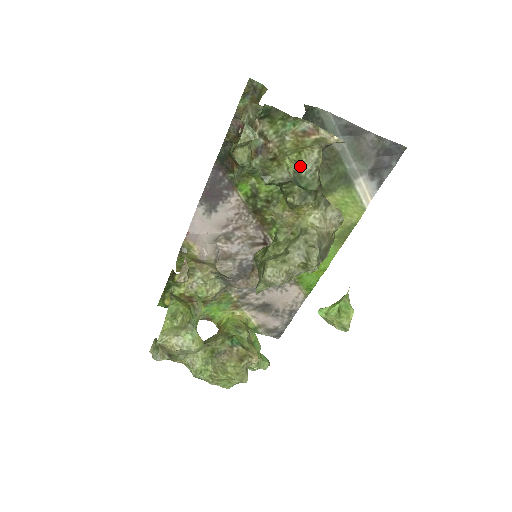
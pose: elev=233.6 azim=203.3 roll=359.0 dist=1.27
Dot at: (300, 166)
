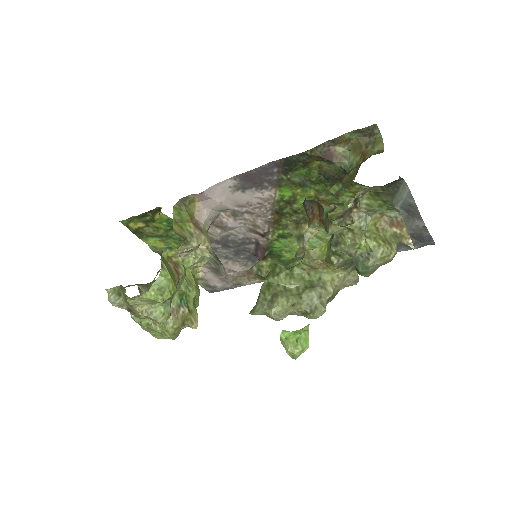
Dot at: (372, 257)
